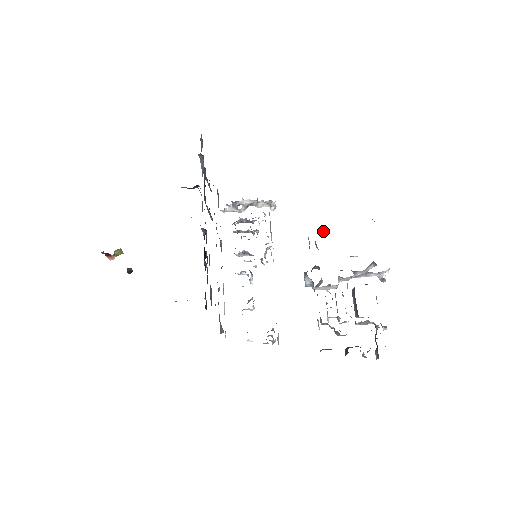
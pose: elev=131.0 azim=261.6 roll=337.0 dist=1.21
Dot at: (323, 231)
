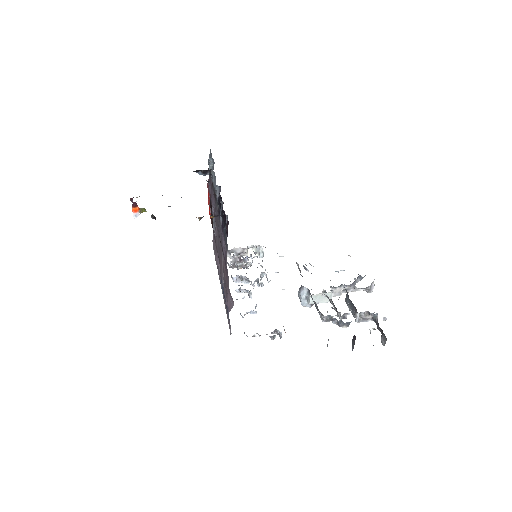
Dot at: occluded
